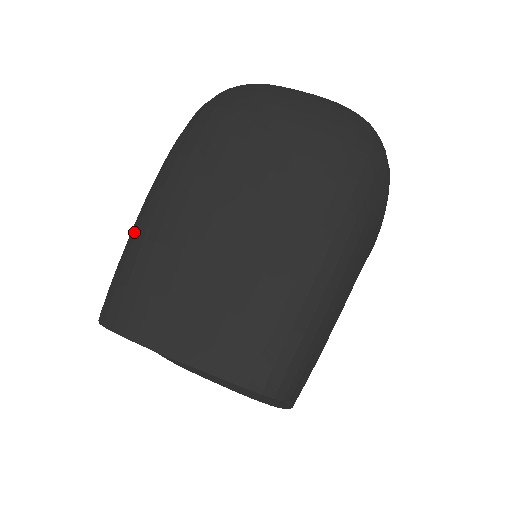
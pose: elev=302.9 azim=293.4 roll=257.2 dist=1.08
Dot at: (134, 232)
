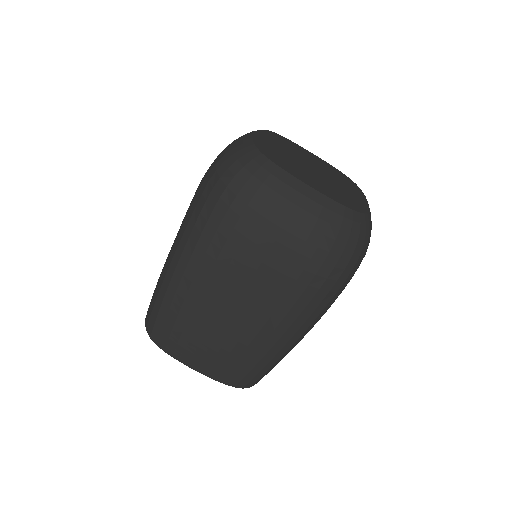
Dot at: (165, 287)
